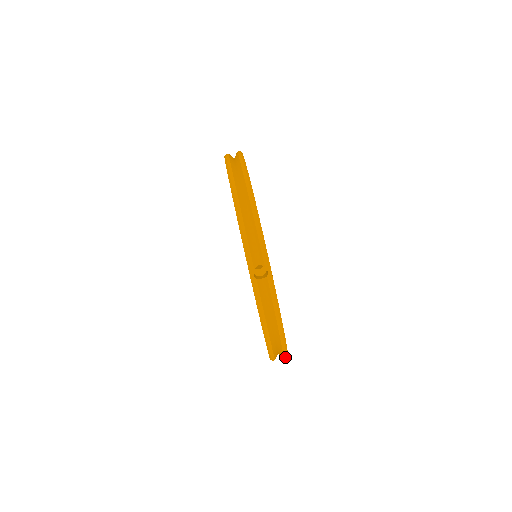
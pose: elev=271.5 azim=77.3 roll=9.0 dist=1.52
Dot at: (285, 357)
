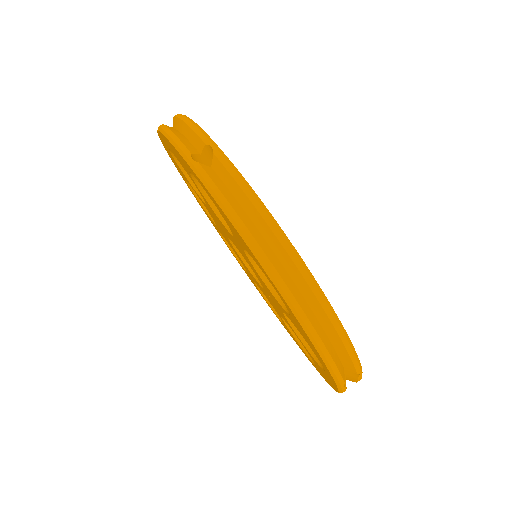
Dot at: occluded
